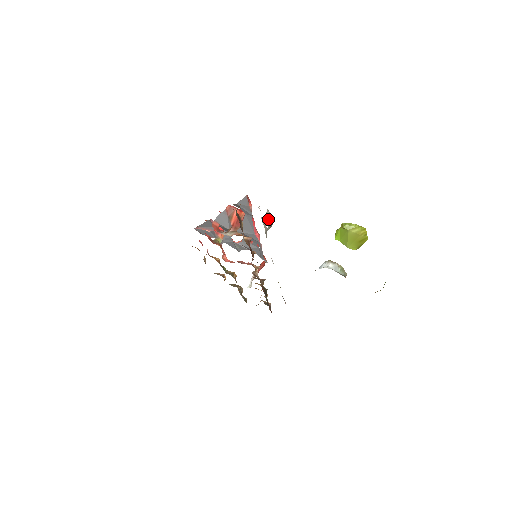
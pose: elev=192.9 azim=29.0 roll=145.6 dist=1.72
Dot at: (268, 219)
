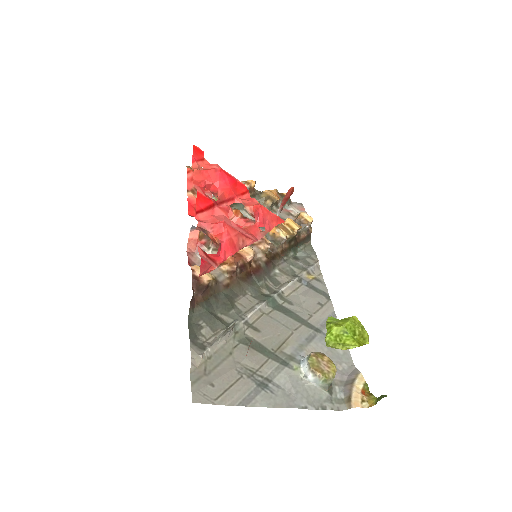
Dot at: (226, 330)
